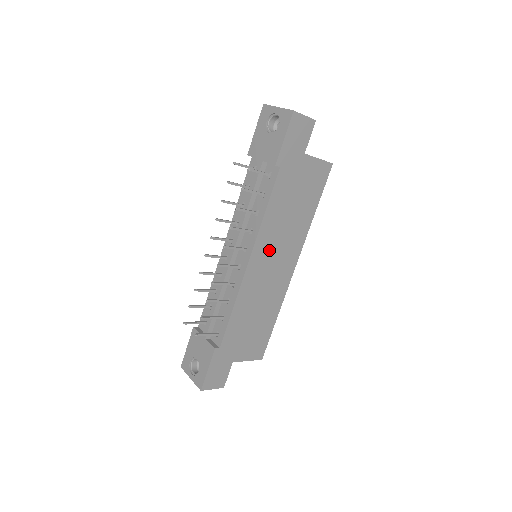
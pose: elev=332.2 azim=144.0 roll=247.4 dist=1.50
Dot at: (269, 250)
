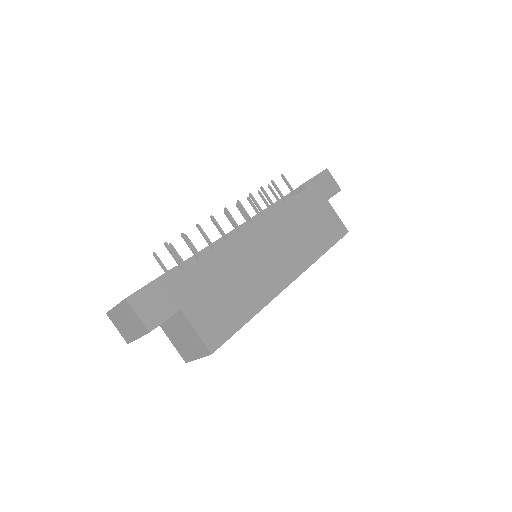
Dot at: (275, 236)
